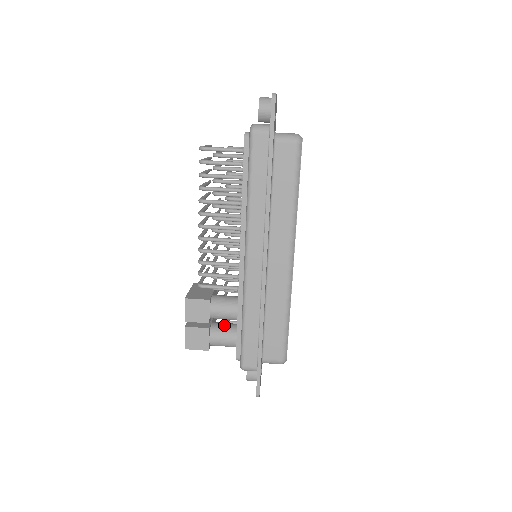
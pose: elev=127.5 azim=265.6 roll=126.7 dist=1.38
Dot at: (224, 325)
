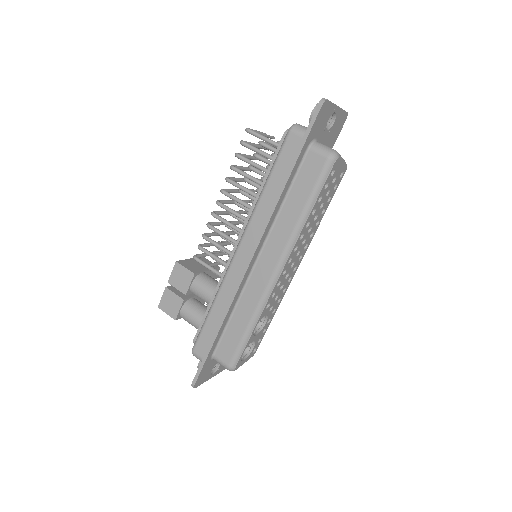
Dot at: (200, 305)
